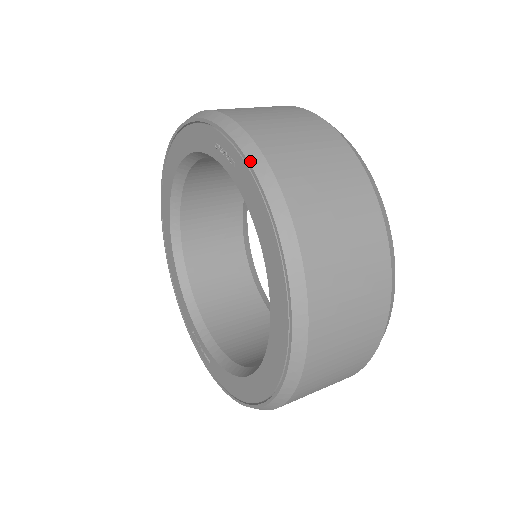
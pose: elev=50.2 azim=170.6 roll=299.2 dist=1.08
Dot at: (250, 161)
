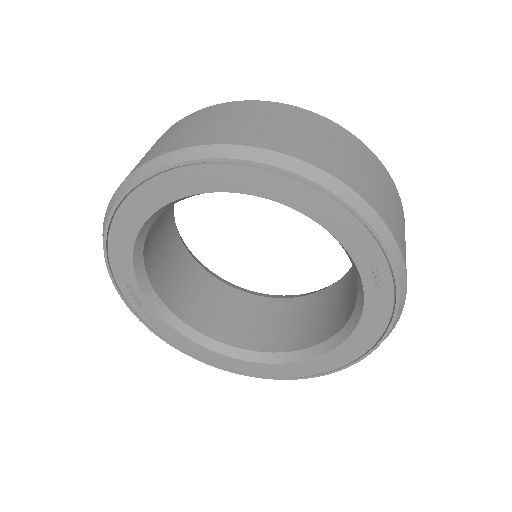
Dot at: (399, 308)
